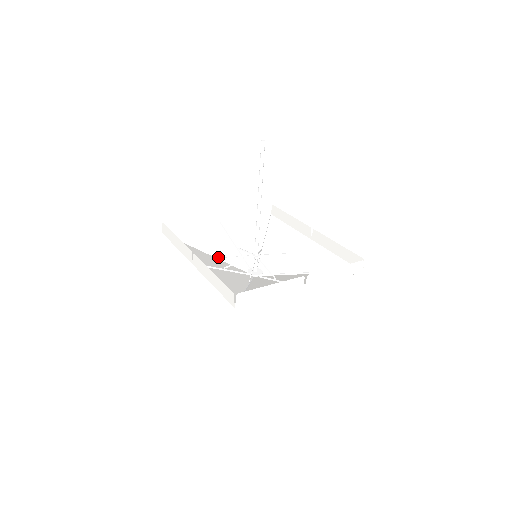
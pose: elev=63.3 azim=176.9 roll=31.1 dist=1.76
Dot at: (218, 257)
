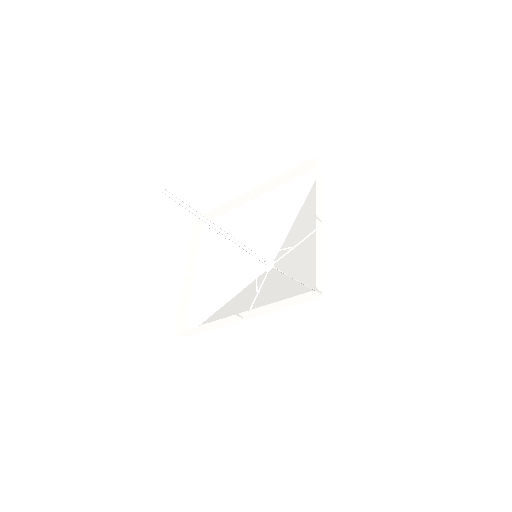
Dot at: (236, 293)
